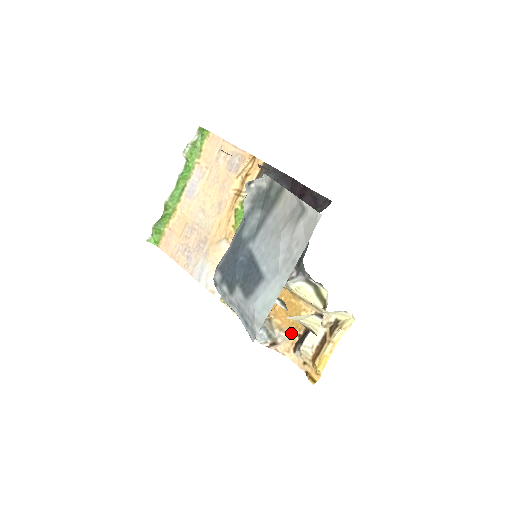
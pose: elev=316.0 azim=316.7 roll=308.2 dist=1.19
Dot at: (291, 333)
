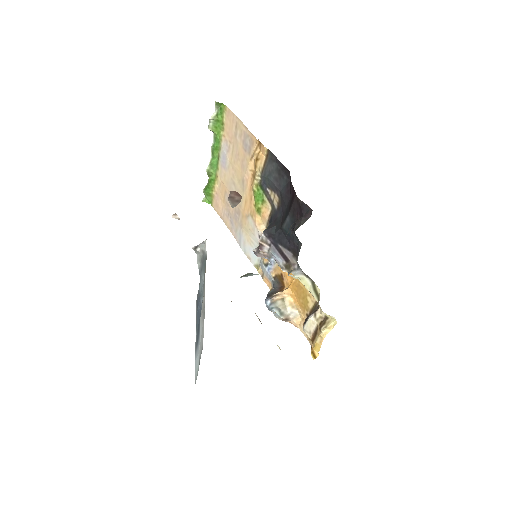
Dot at: (301, 311)
